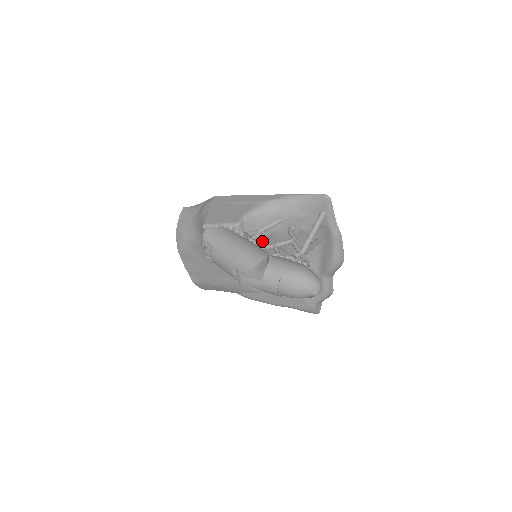
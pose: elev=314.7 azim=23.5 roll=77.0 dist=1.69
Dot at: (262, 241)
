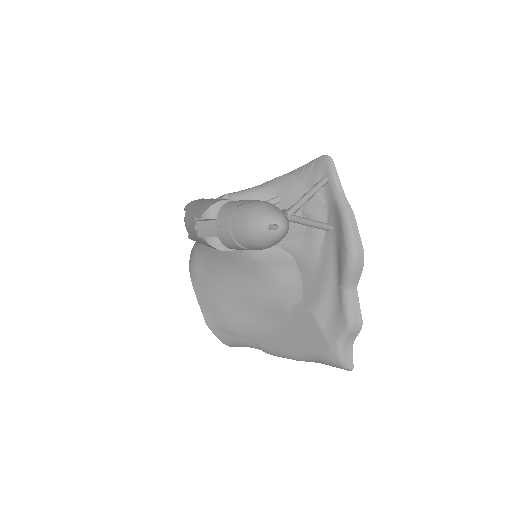
Dot at: occluded
